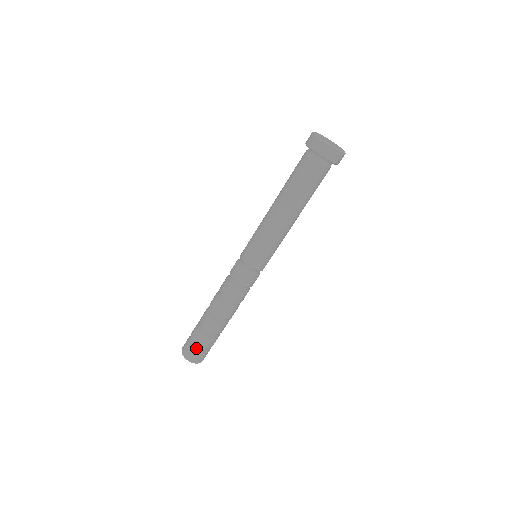
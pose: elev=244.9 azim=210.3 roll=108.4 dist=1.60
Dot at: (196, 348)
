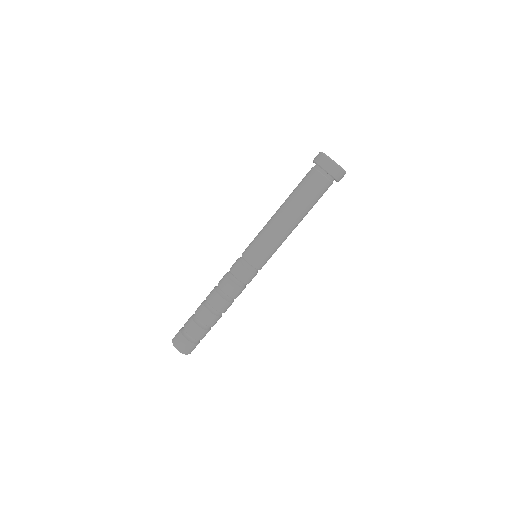
Dot at: (194, 342)
